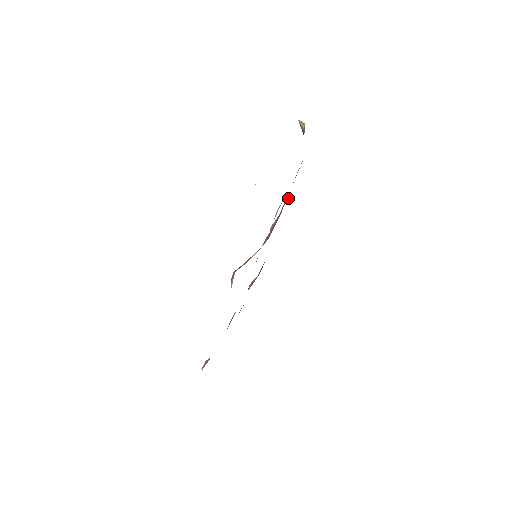
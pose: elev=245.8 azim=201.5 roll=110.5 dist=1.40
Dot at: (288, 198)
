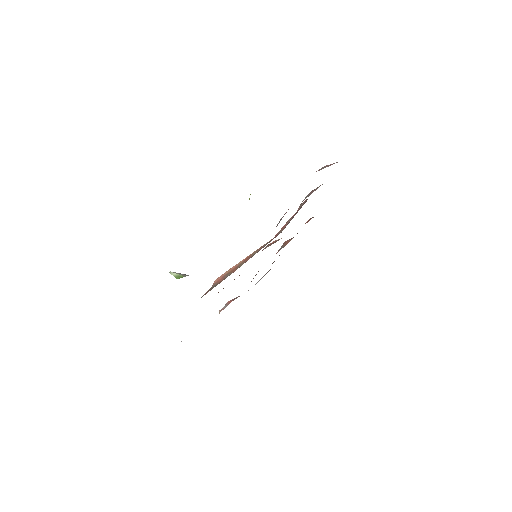
Dot at: (312, 192)
